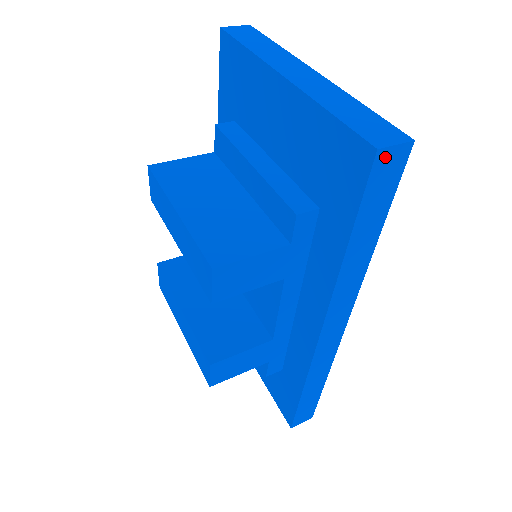
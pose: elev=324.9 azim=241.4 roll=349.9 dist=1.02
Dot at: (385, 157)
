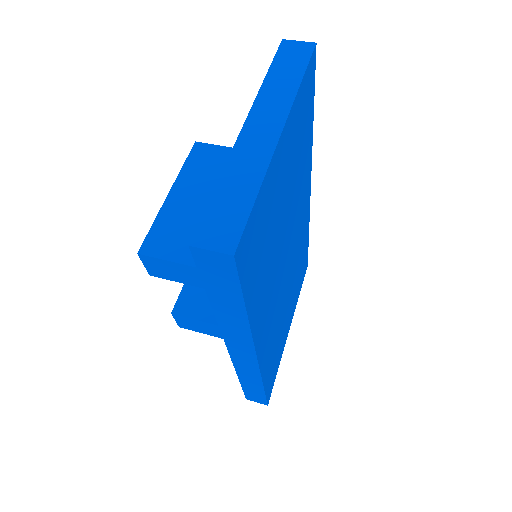
Dot at: (204, 254)
